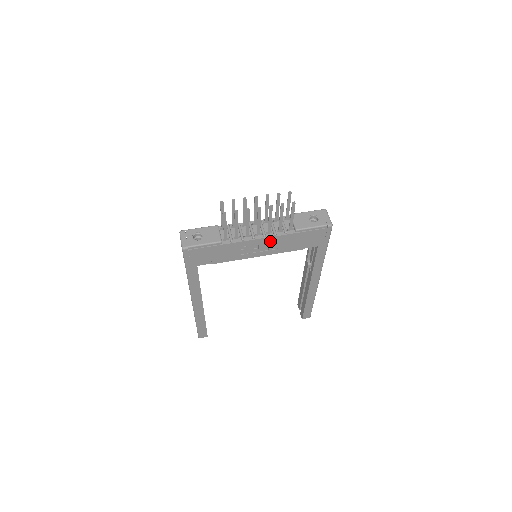
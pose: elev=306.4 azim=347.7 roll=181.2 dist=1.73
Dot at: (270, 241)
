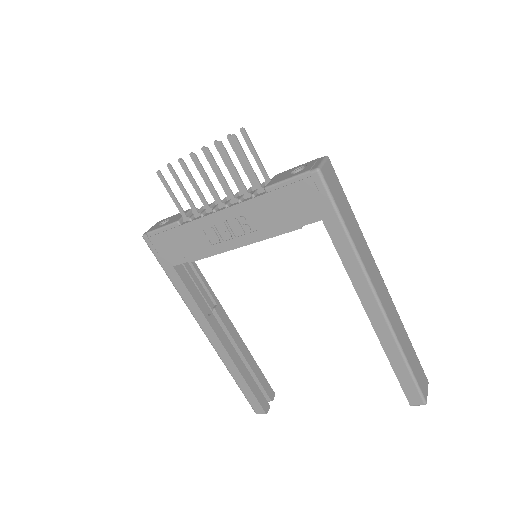
Dot at: (238, 214)
